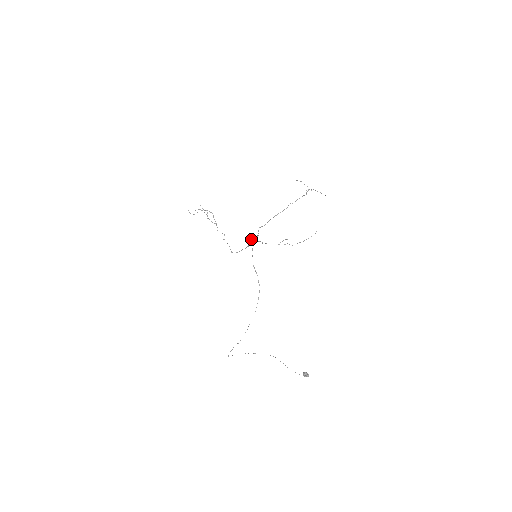
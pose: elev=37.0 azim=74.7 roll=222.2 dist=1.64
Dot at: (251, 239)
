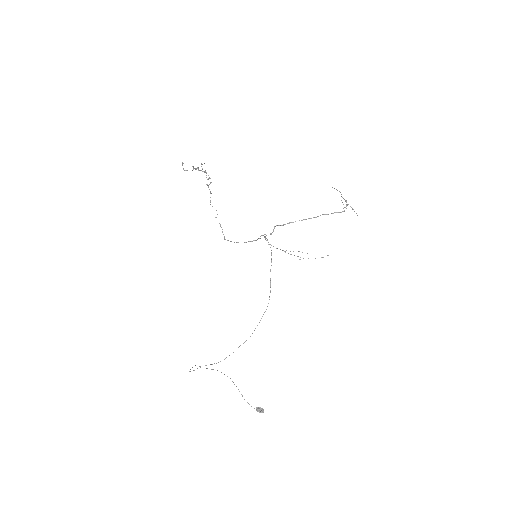
Dot at: (261, 235)
